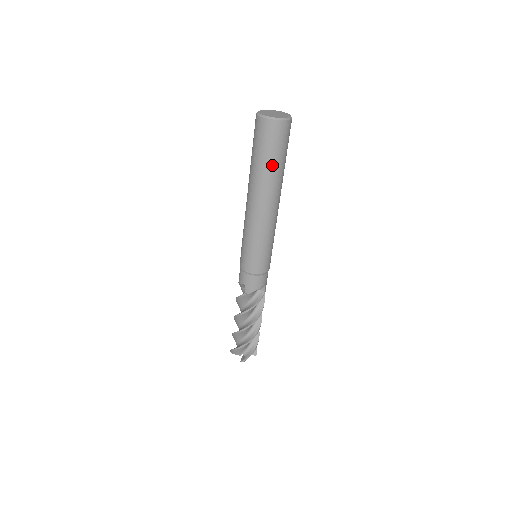
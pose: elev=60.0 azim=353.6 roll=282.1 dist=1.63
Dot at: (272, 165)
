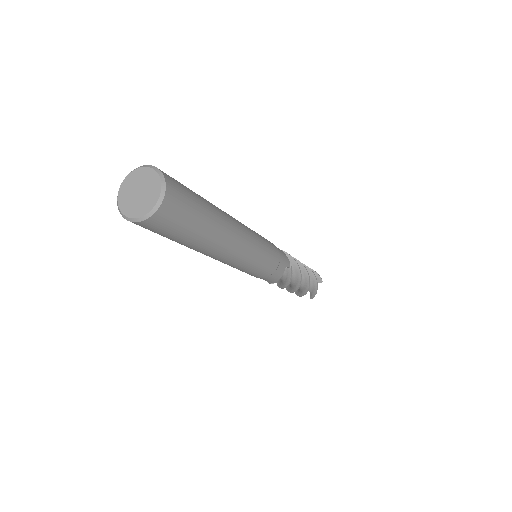
Dot at: (192, 237)
